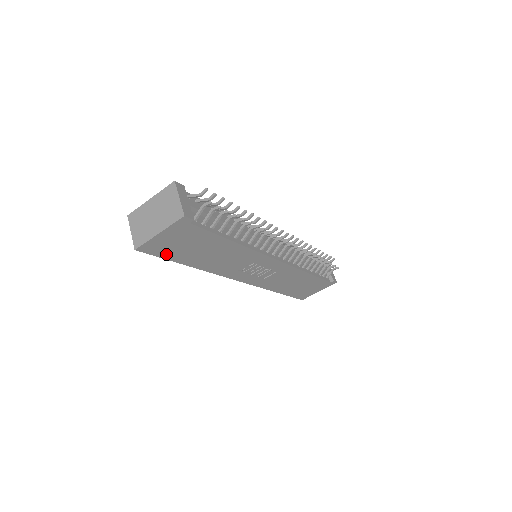
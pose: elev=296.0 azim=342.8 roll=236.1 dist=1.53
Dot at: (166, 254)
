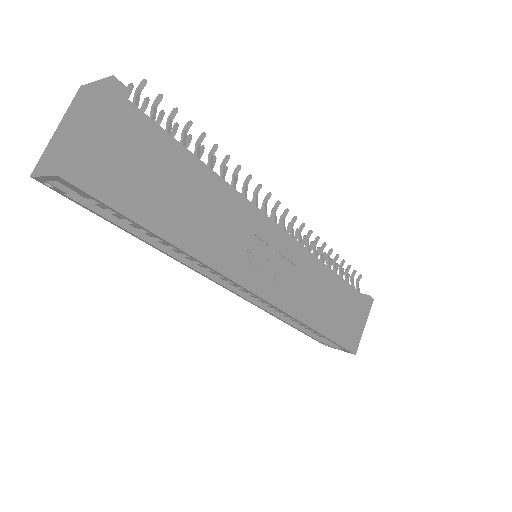
Dot at: (118, 198)
